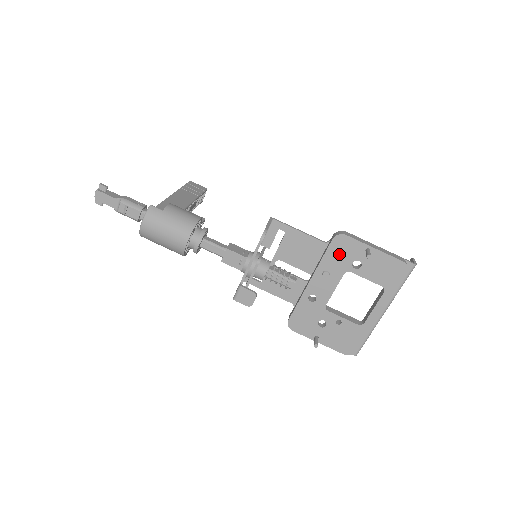
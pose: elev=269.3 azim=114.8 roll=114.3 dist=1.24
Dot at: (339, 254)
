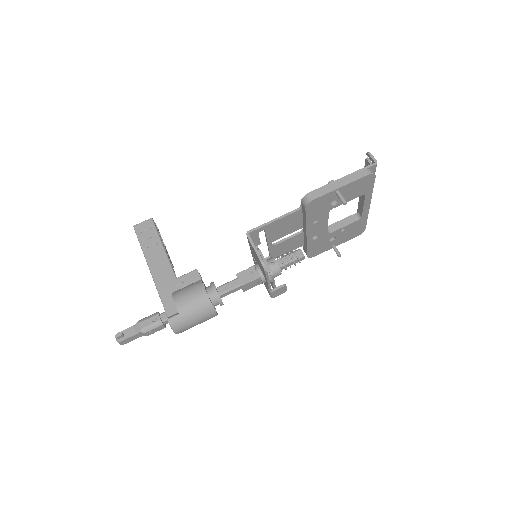
Dot at: (317, 210)
